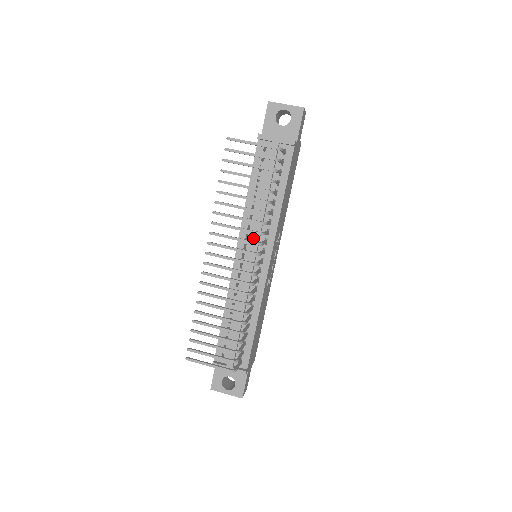
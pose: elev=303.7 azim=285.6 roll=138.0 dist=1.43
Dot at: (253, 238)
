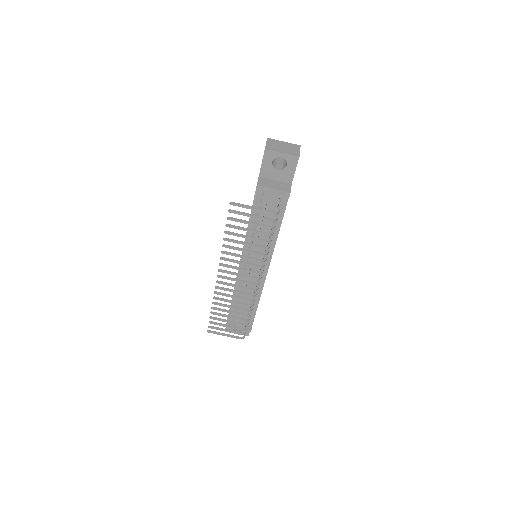
Dot at: (254, 257)
